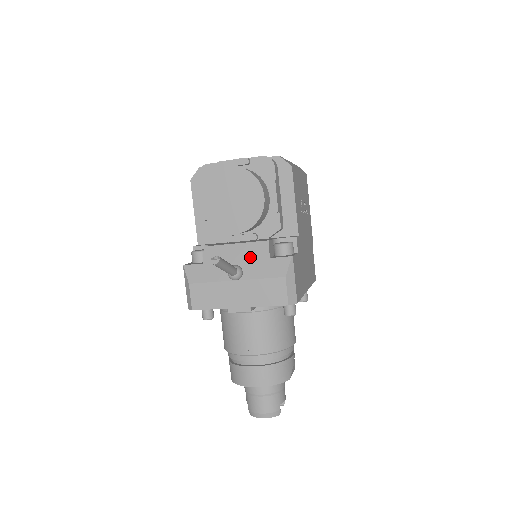
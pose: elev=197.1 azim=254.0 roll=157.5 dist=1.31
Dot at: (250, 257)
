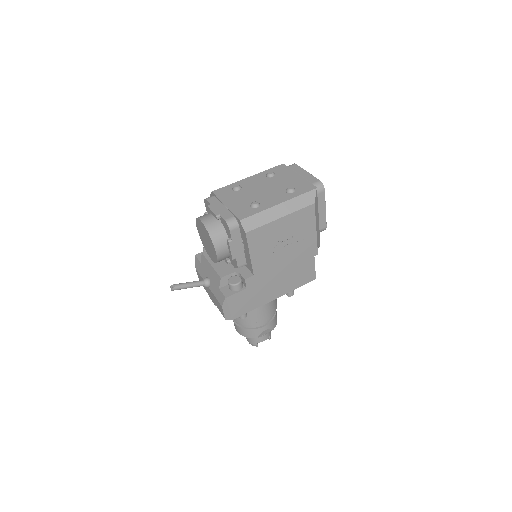
Dot at: (214, 279)
